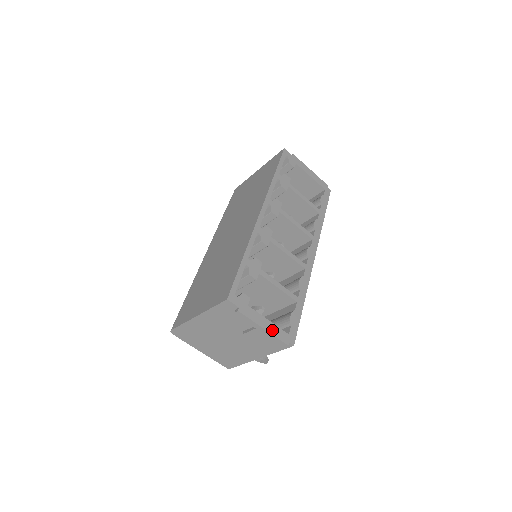
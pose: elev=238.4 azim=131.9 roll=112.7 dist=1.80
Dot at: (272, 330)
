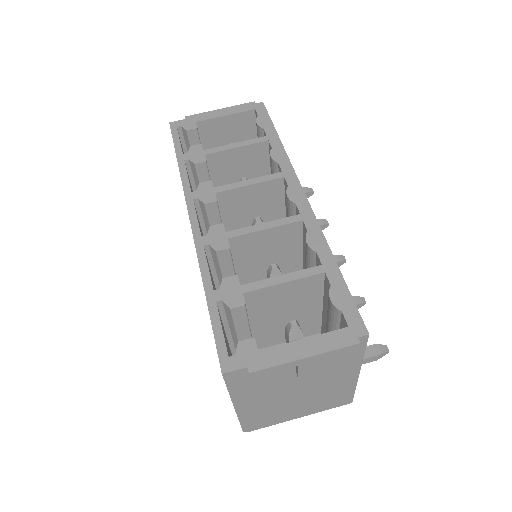
Dot at: (319, 347)
